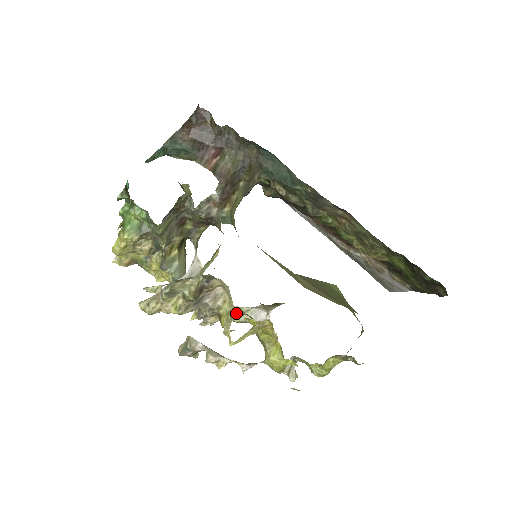
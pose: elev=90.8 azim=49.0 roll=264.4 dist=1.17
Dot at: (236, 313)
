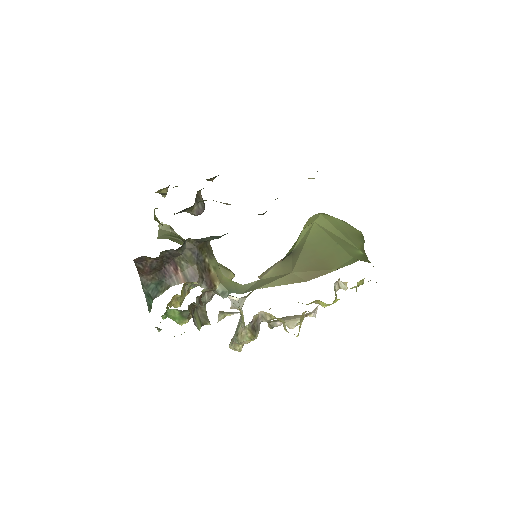
Dot at: occluded
